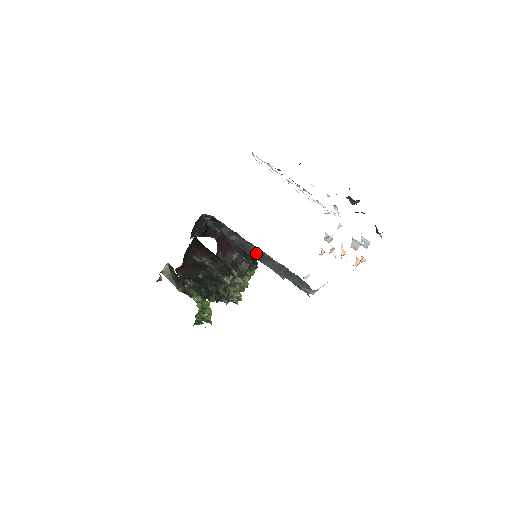
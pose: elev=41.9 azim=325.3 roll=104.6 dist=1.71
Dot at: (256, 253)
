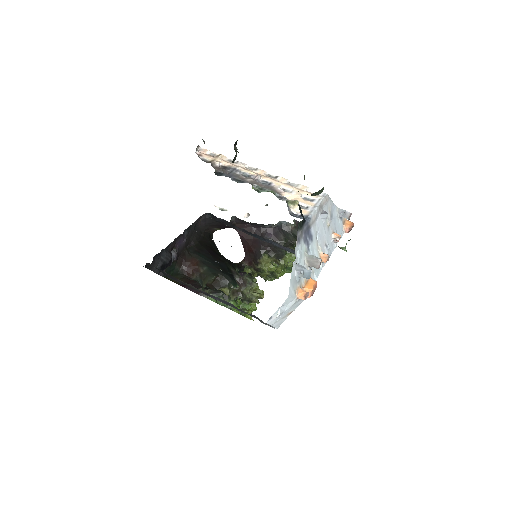
Dot at: (200, 290)
